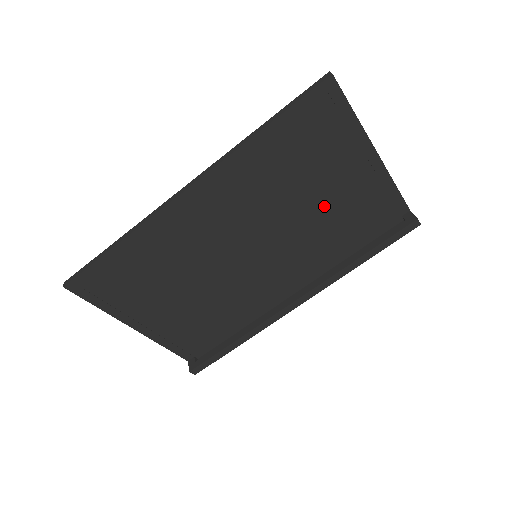
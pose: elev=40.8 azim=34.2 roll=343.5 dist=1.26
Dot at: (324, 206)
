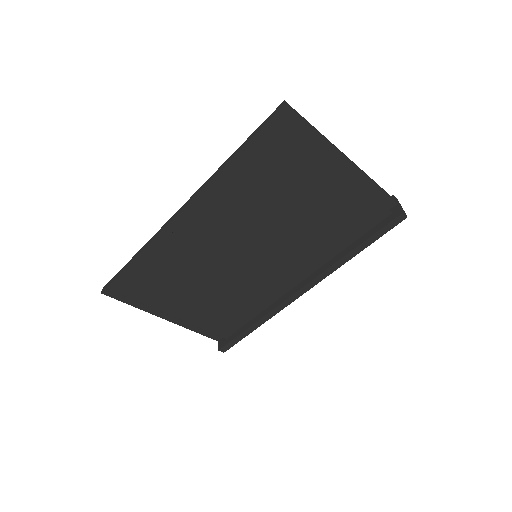
Dot at: (308, 210)
